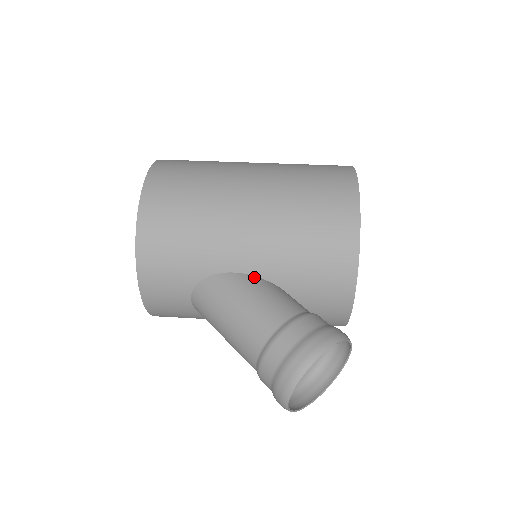
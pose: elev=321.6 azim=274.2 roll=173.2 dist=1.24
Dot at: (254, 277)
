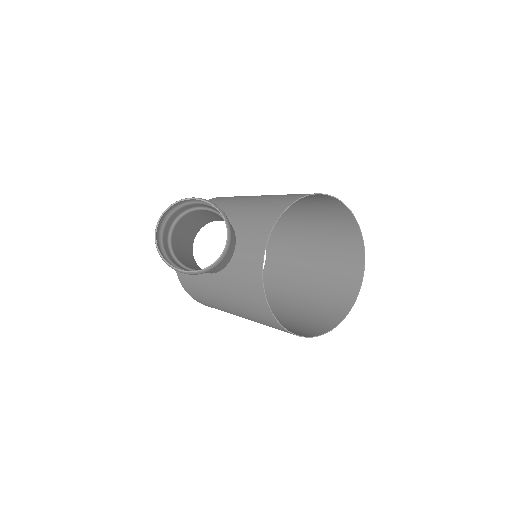
Dot at: occluded
